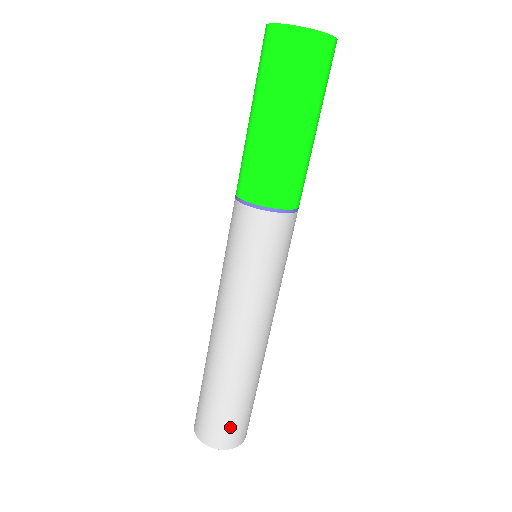
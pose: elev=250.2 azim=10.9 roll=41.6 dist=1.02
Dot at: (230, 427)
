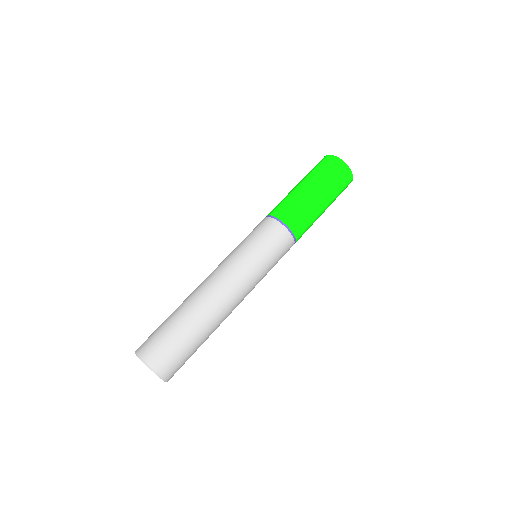
Dot at: (154, 337)
